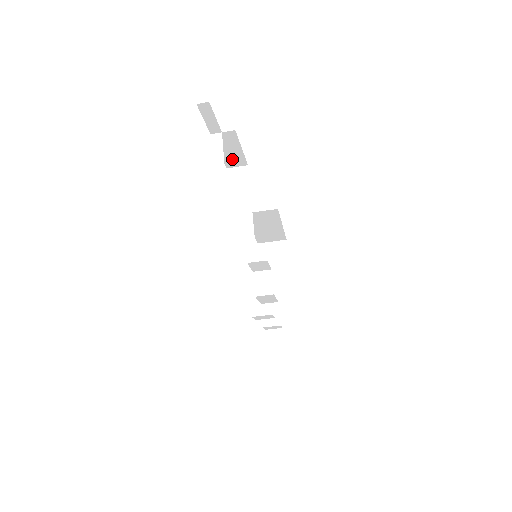
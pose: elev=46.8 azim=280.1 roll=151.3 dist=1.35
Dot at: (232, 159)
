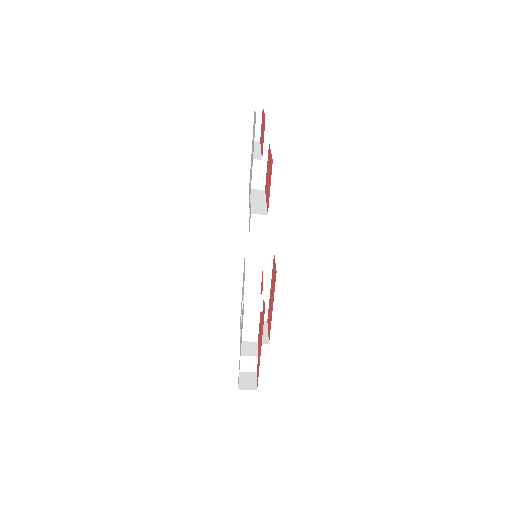
Dot at: (256, 178)
